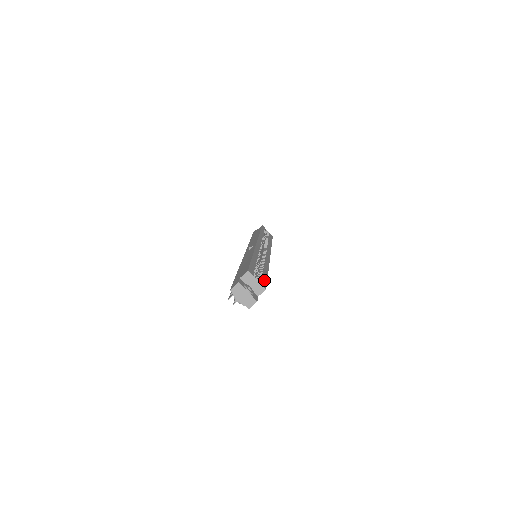
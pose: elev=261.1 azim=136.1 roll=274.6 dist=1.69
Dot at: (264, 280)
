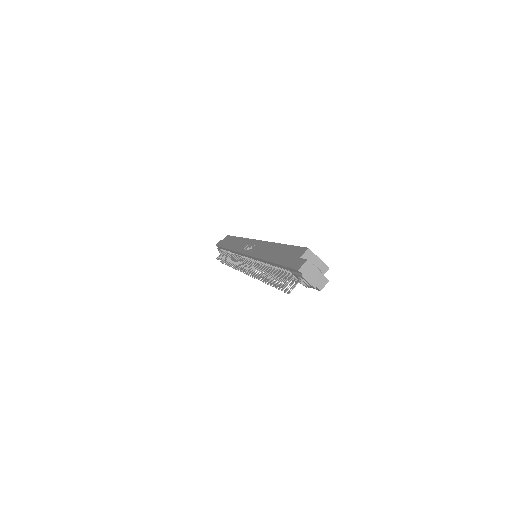
Dot at: occluded
